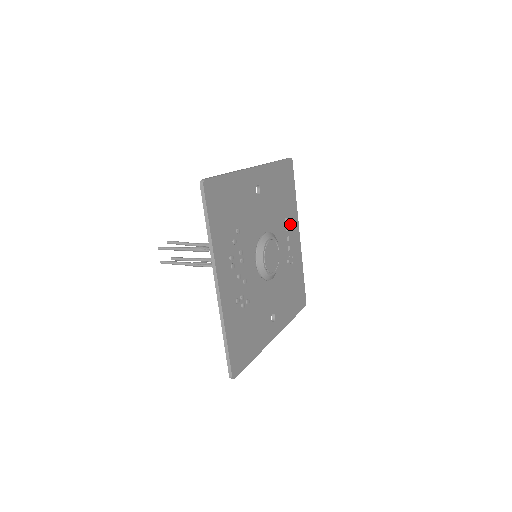
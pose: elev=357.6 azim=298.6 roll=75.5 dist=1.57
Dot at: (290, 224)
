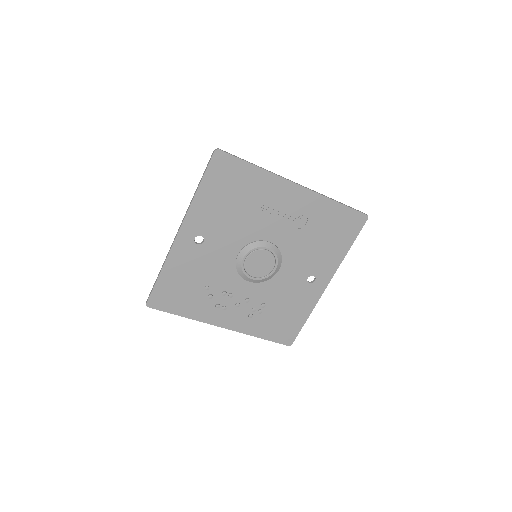
Dot at: (272, 199)
